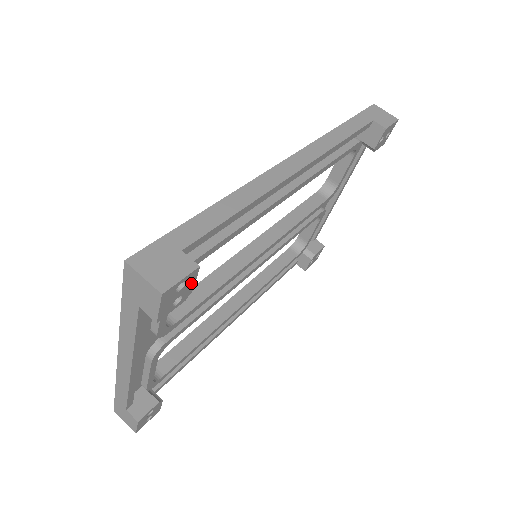
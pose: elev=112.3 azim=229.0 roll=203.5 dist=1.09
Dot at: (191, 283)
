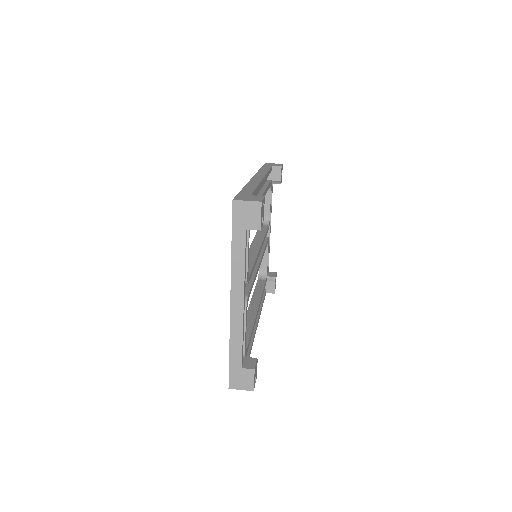
Dot at: occluded
